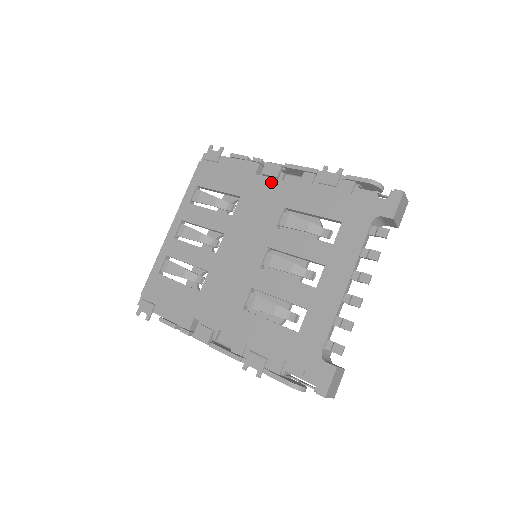
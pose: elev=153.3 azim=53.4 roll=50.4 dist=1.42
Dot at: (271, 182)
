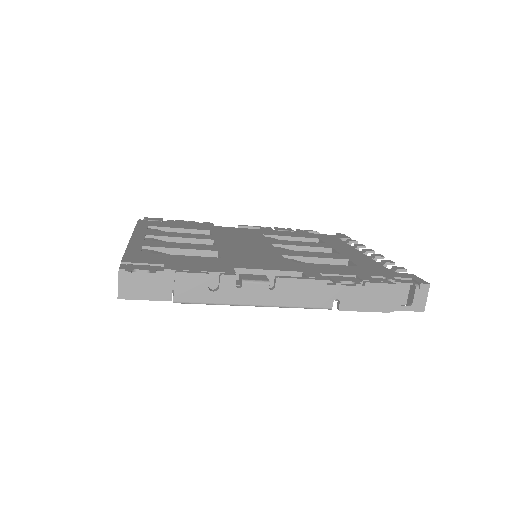
Dot at: (235, 228)
